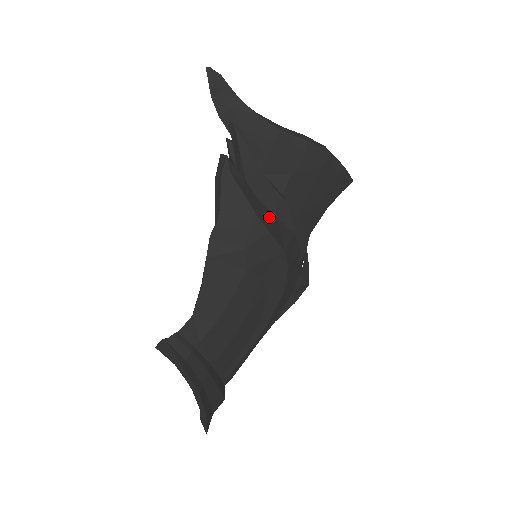
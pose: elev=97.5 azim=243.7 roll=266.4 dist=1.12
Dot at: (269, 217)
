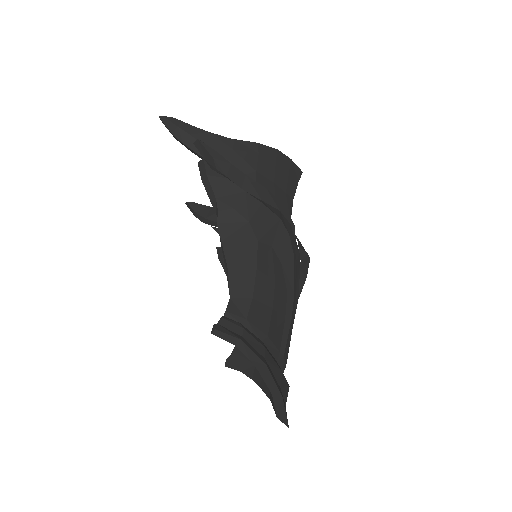
Dot at: occluded
